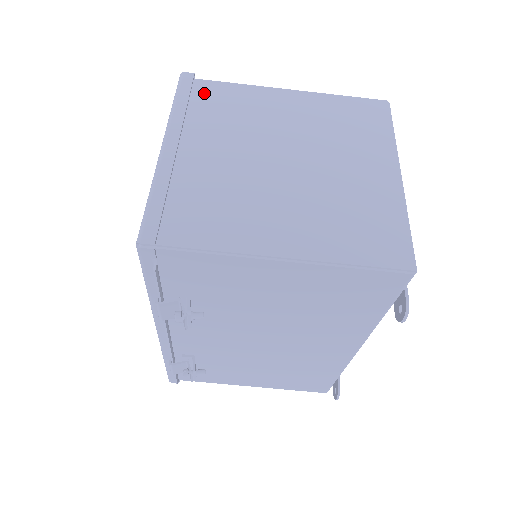
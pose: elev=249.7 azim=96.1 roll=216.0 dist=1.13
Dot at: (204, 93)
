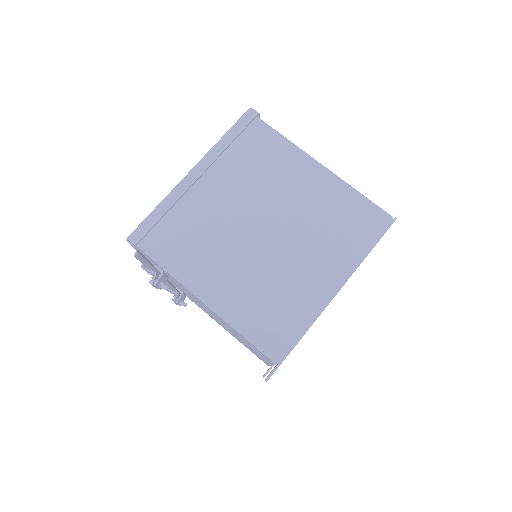
Dot at: (253, 136)
